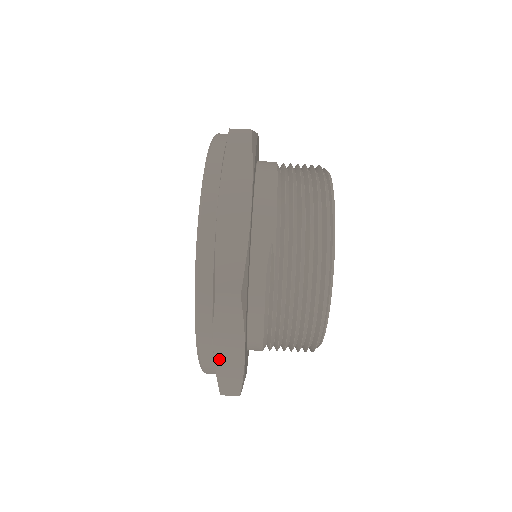
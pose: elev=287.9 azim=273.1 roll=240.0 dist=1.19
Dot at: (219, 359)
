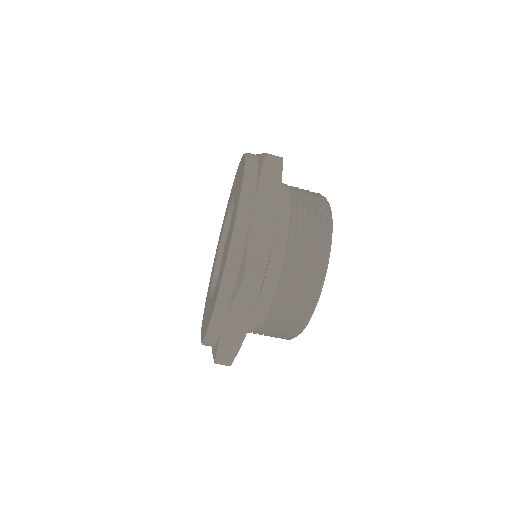
Dot at: occluded
